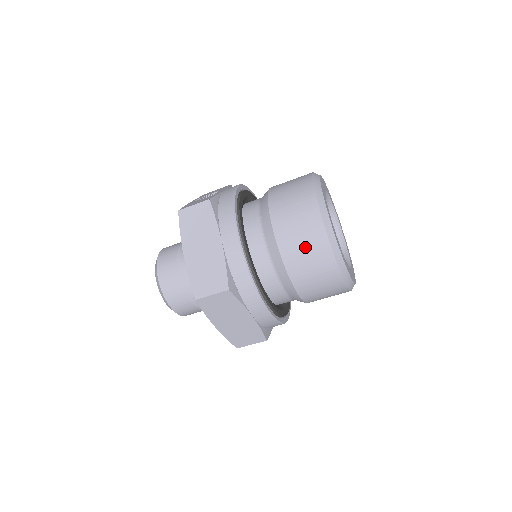
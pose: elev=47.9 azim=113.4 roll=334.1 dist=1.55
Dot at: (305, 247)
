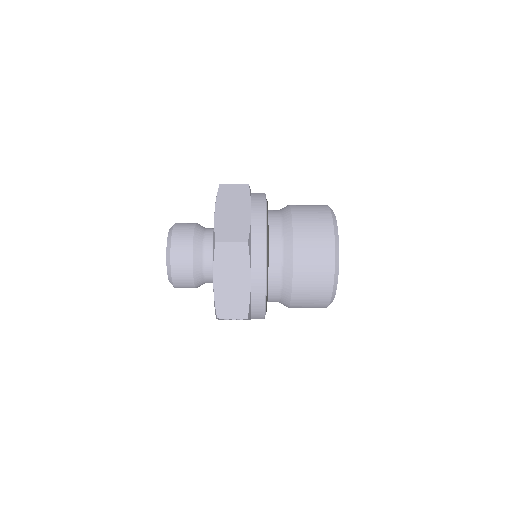
Dot at: (315, 239)
